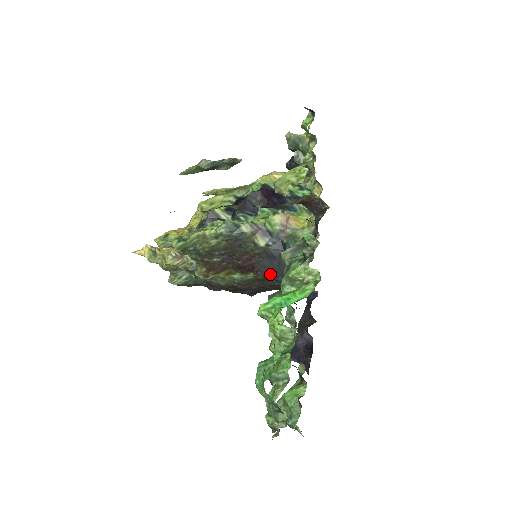
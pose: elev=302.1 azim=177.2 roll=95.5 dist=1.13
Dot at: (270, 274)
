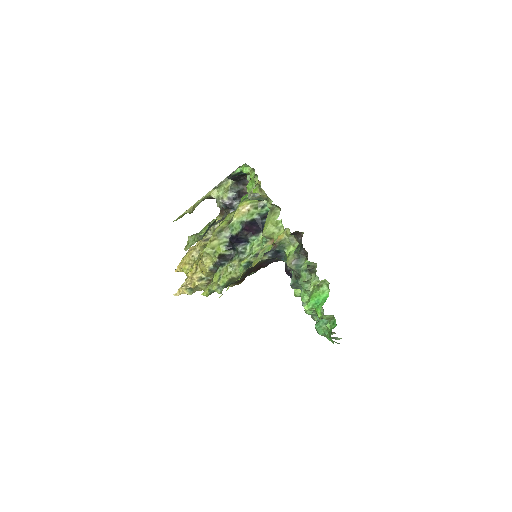
Dot at: (272, 262)
